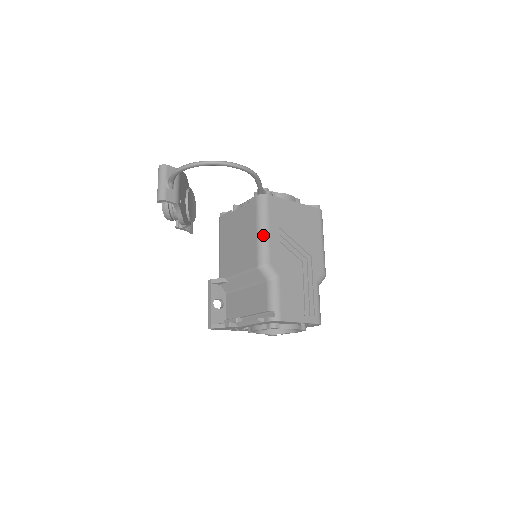
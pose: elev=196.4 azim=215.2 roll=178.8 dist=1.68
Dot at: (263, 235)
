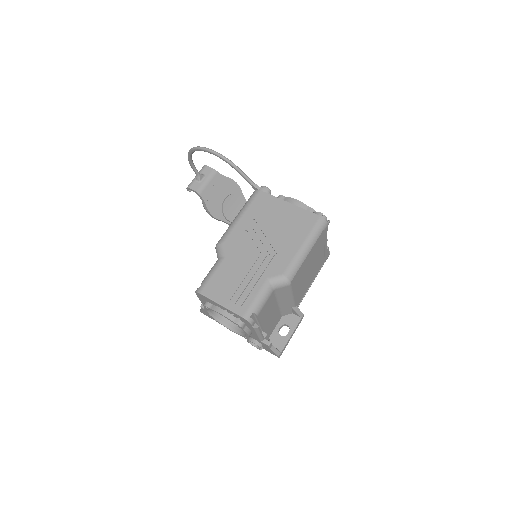
Dot at: (234, 221)
